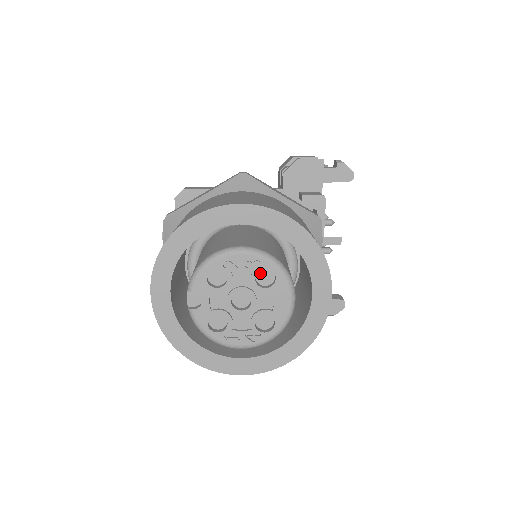
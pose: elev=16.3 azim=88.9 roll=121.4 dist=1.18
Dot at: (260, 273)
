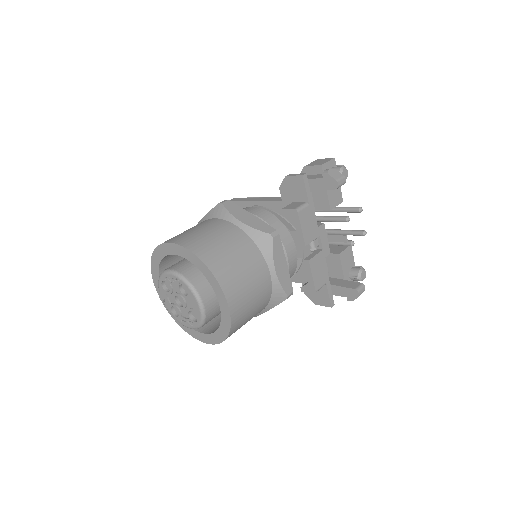
Dot at: (184, 286)
